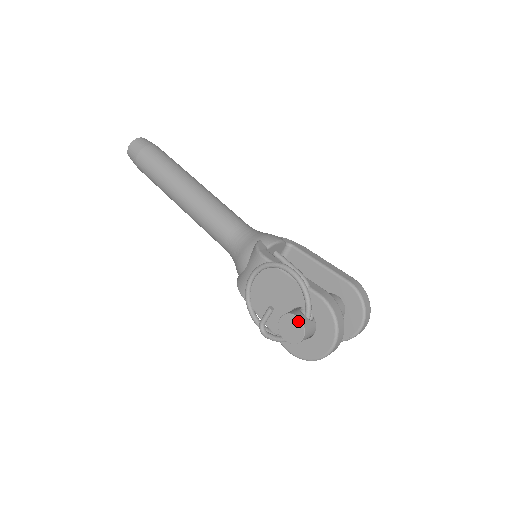
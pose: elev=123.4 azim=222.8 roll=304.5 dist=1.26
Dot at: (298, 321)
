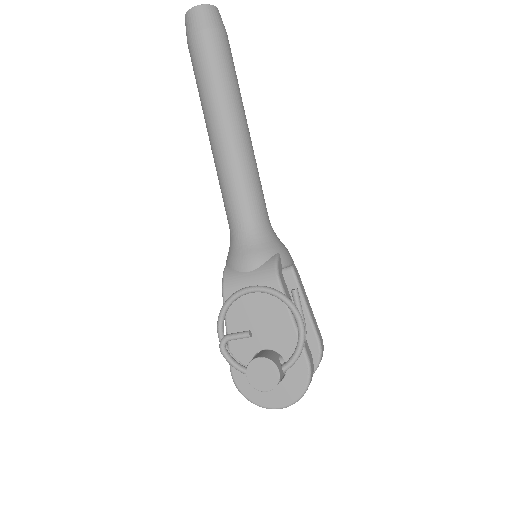
Dot at: (277, 375)
